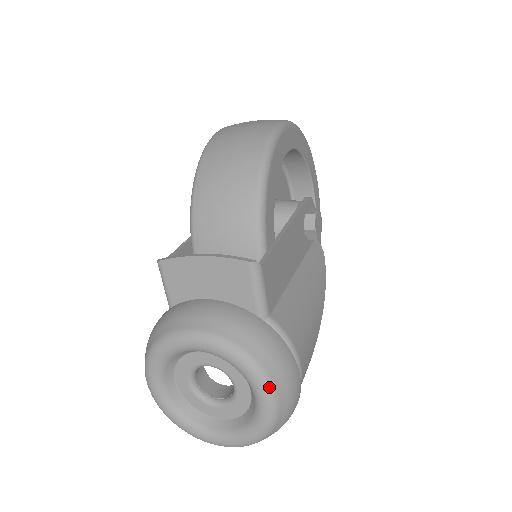
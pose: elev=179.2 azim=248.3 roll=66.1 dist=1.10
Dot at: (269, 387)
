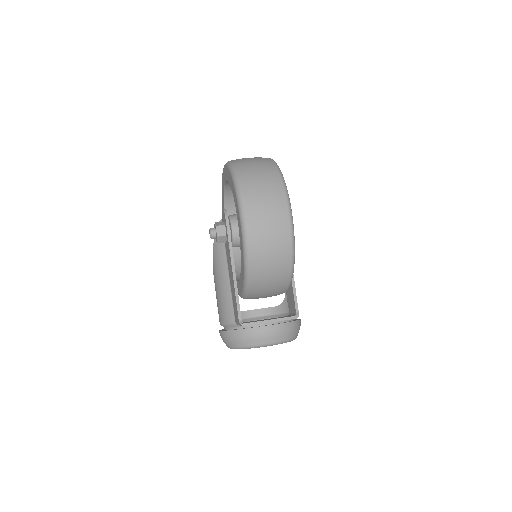
Dot at: occluded
